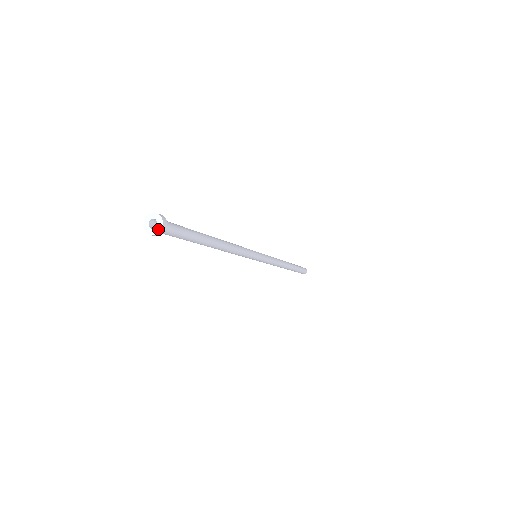
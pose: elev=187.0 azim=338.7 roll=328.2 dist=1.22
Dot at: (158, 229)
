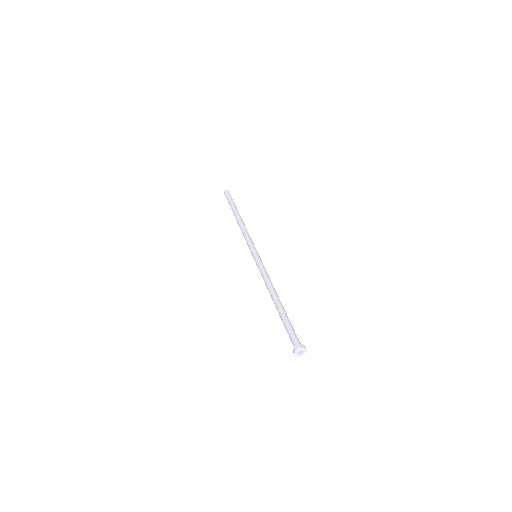
Dot at: occluded
